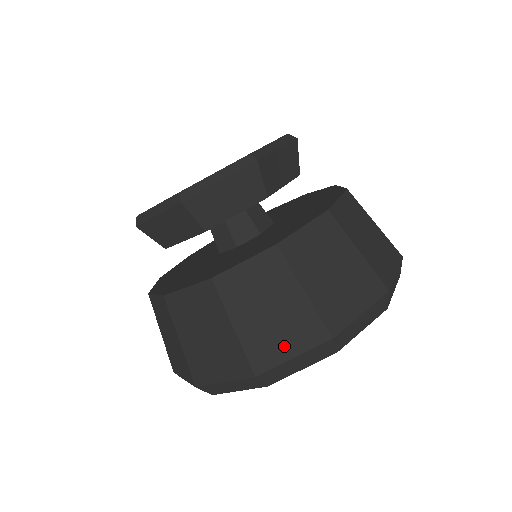
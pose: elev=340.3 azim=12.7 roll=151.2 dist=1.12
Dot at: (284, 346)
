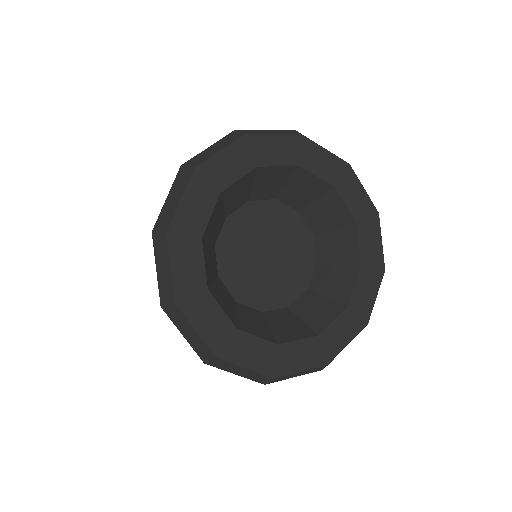
Dot at: occluded
